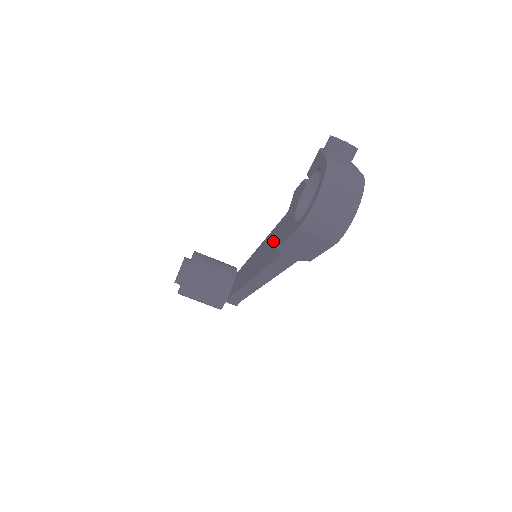
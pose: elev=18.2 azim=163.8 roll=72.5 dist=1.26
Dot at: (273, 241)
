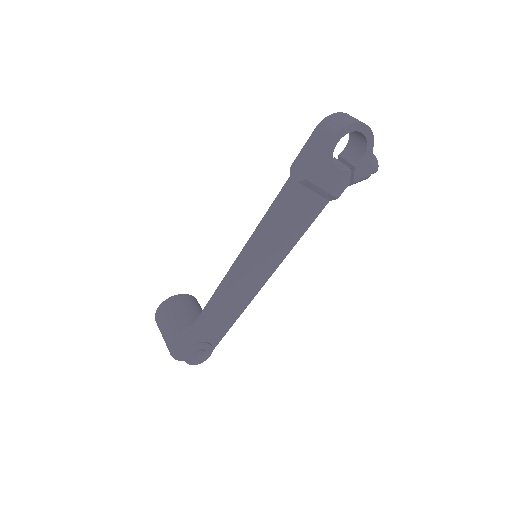
Dot at: occluded
